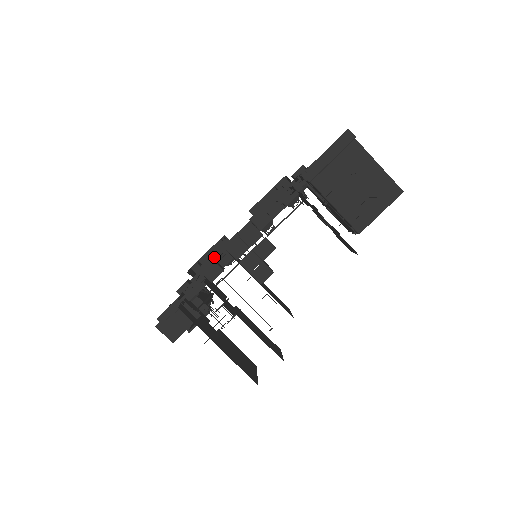
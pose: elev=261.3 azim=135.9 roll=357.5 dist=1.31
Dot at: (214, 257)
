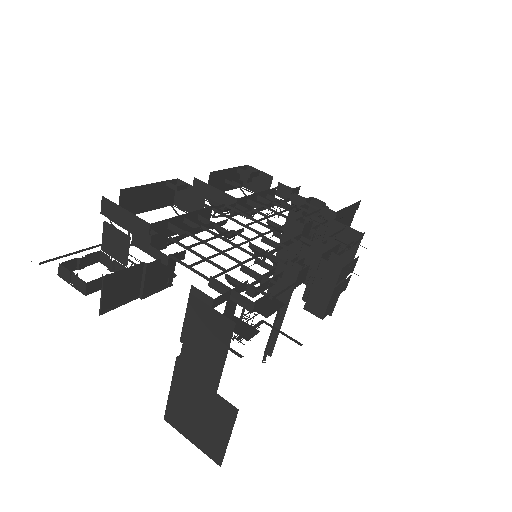
Dot at: (190, 212)
